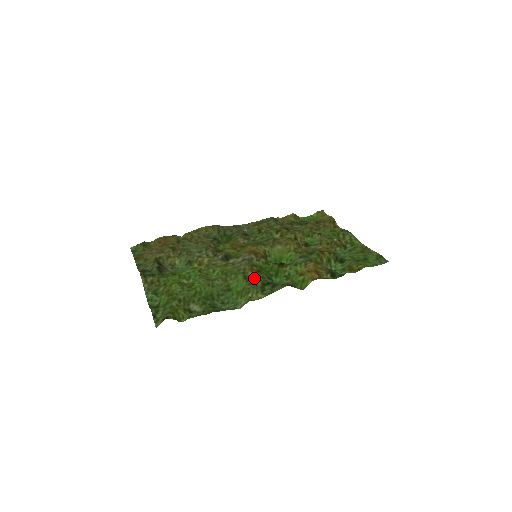
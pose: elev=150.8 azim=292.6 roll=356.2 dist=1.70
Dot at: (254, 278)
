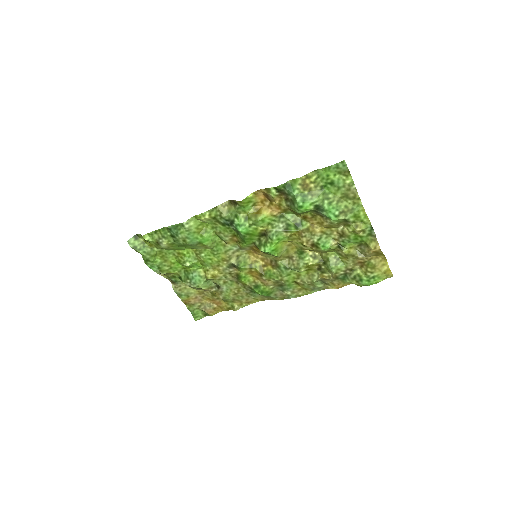
Dot at: (224, 234)
